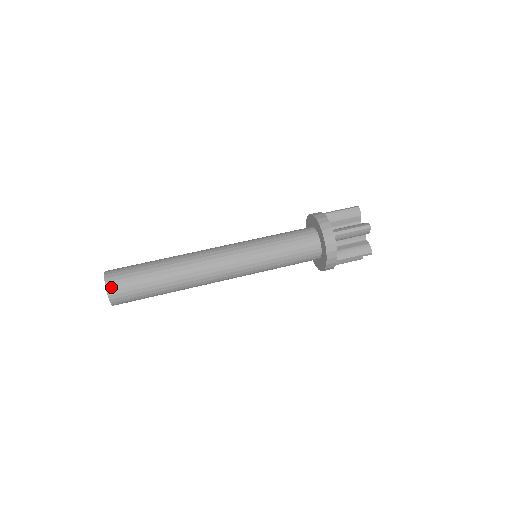
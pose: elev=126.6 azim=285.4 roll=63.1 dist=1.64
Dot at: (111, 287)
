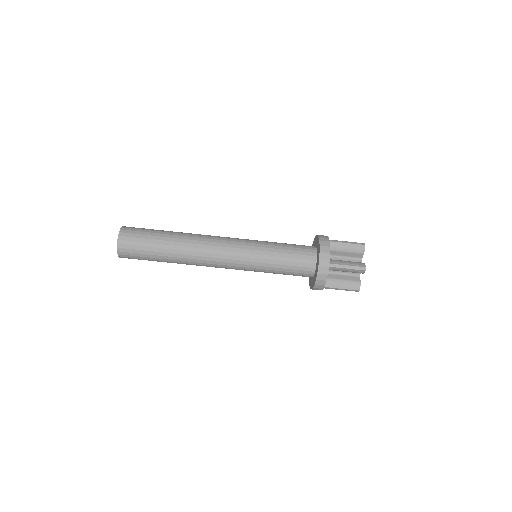
Dot at: (123, 257)
